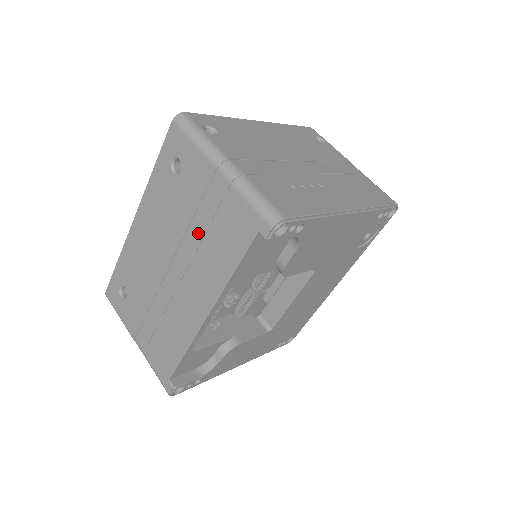
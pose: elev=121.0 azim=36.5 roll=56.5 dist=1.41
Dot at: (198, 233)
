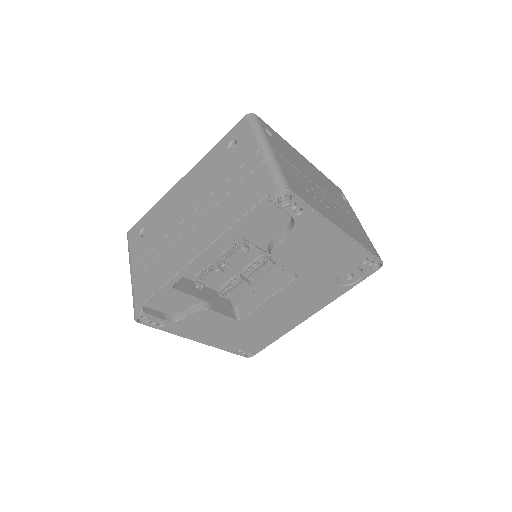
Dot at: (224, 192)
